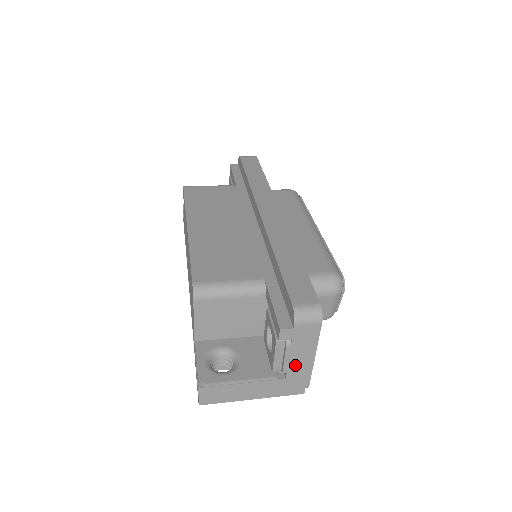
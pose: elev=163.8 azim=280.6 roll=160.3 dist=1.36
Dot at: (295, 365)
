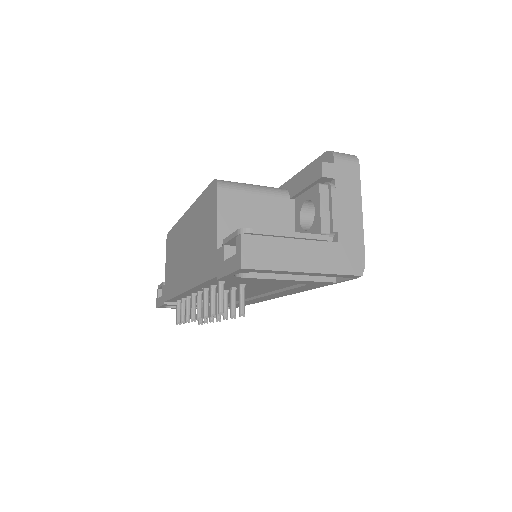
Dot at: (344, 221)
